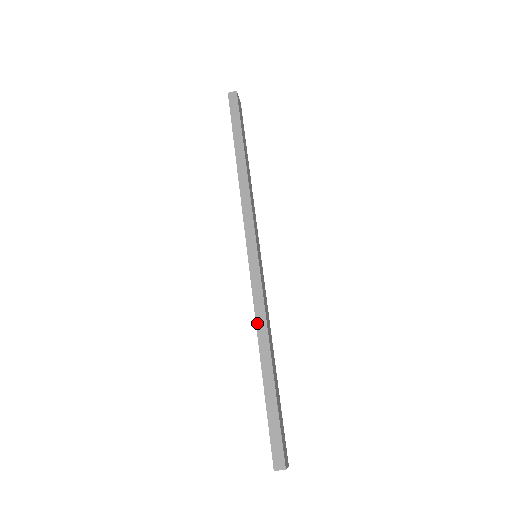
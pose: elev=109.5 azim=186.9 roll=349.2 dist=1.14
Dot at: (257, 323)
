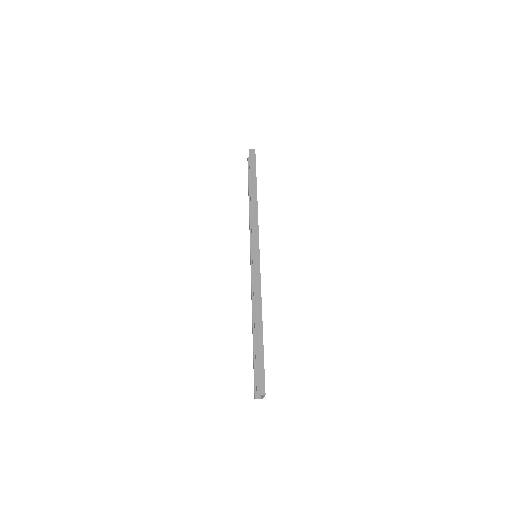
Dot at: (255, 297)
